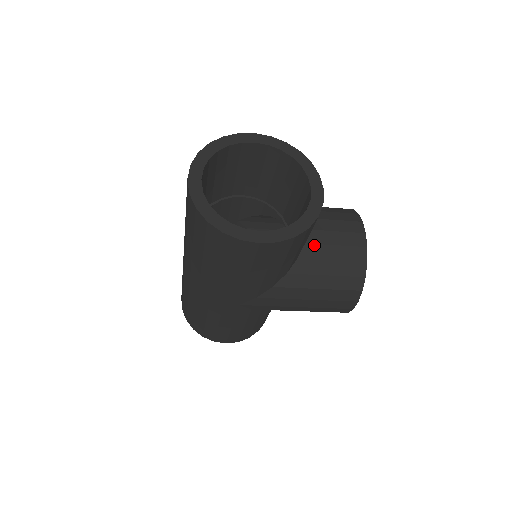
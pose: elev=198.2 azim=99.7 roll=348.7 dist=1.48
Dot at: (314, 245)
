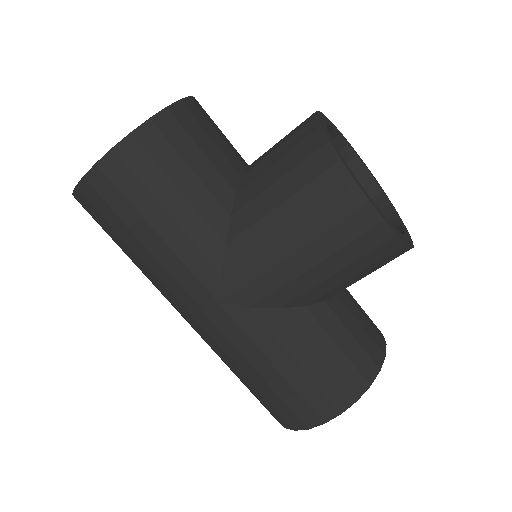
Dot at: (253, 168)
